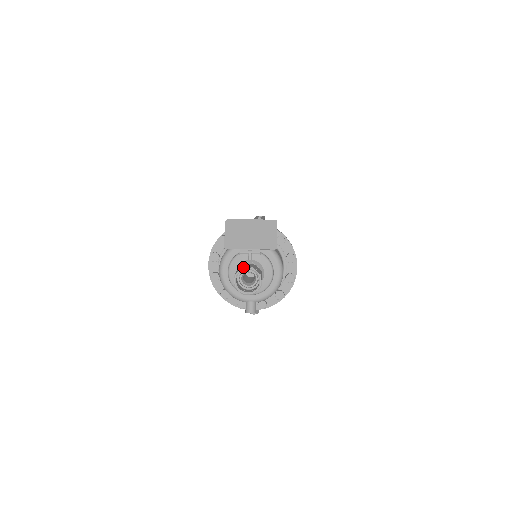
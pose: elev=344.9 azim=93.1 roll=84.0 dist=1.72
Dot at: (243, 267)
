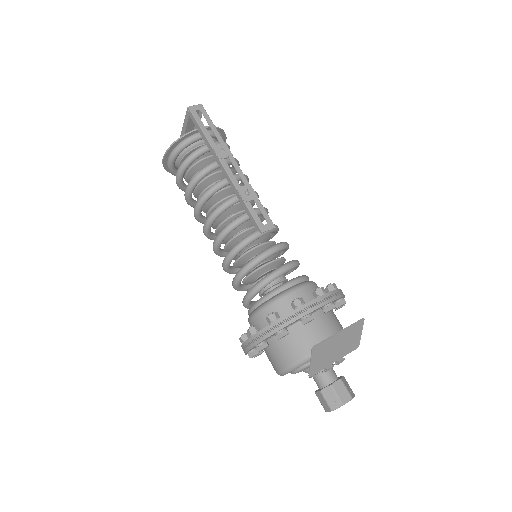
Dot at: (344, 404)
